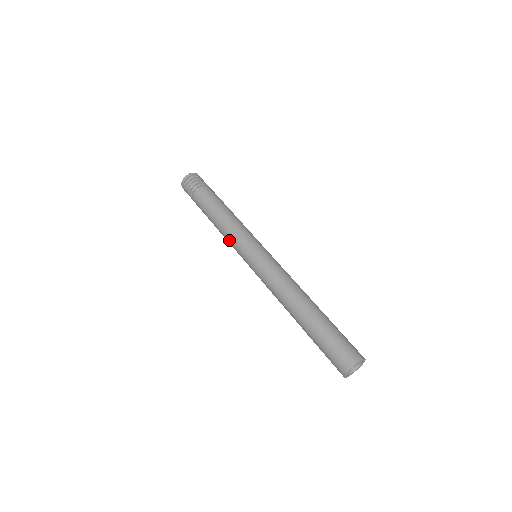
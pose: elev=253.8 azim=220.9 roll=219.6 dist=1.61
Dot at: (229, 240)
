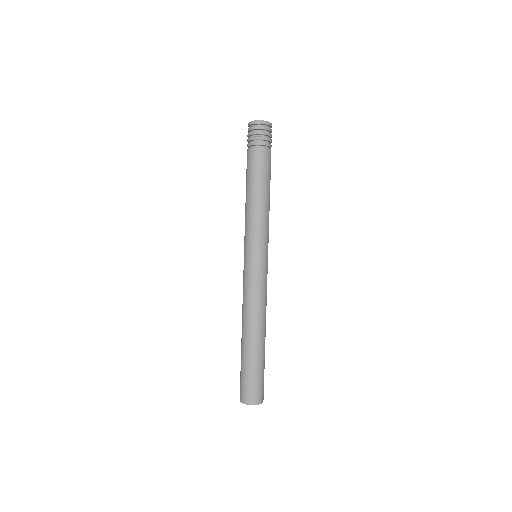
Dot at: (250, 224)
